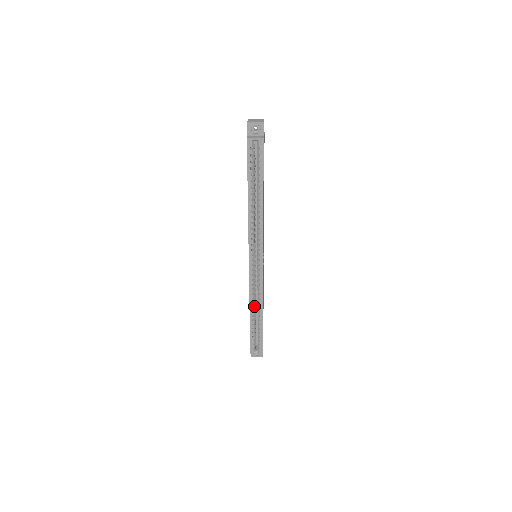
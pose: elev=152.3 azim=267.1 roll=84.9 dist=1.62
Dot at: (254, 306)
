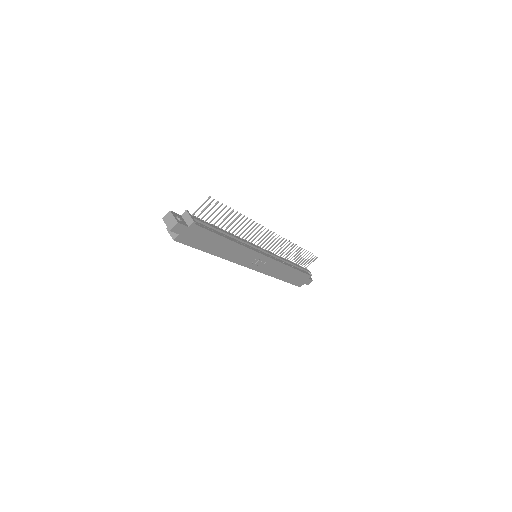
Dot at: occluded
